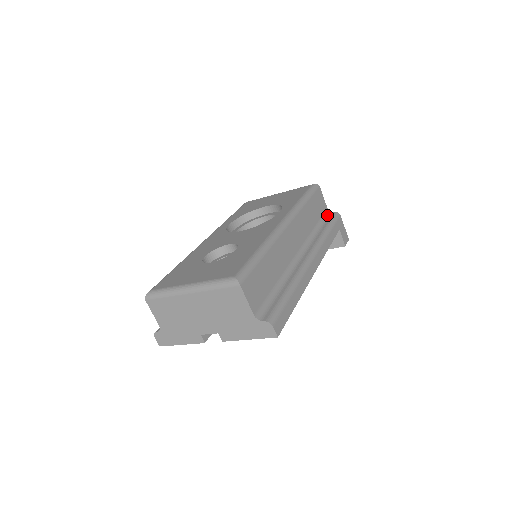
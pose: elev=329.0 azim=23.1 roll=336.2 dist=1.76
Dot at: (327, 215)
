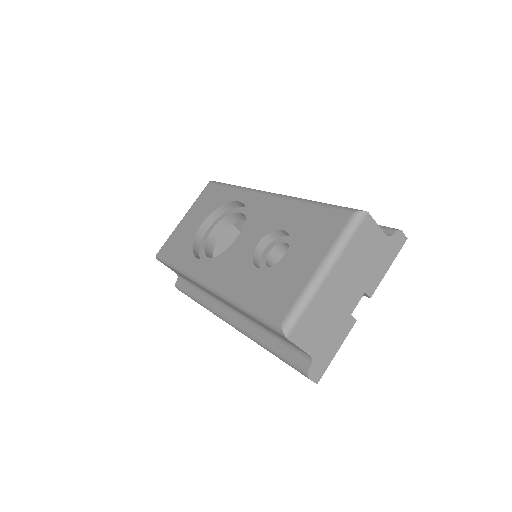
Dot at: occluded
